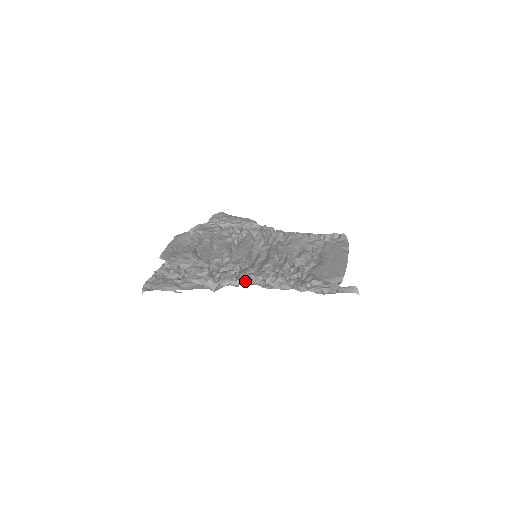
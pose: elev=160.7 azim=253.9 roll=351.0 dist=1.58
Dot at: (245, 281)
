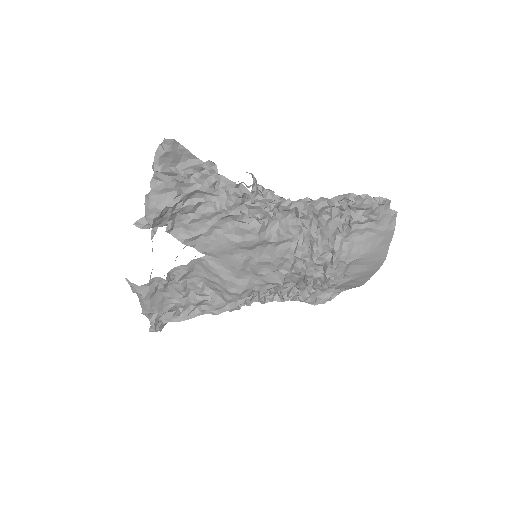
Dot at: (278, 196)
